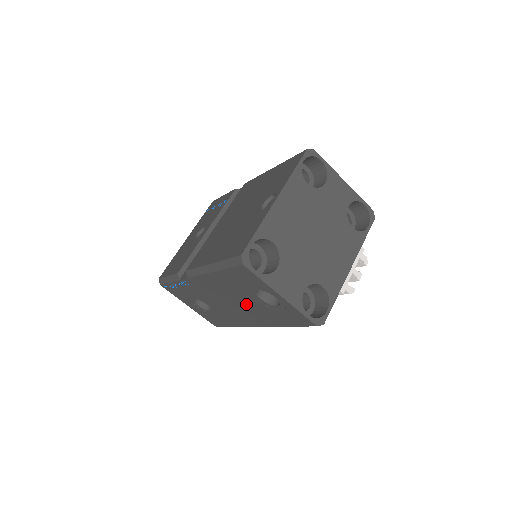
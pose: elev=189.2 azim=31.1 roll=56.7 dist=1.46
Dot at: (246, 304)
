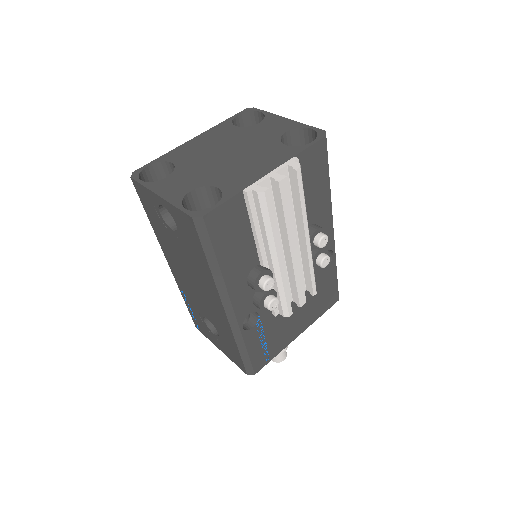
Dot at: (188, 263)
